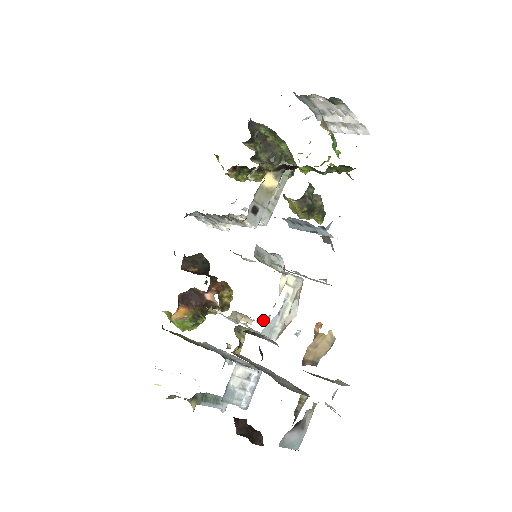
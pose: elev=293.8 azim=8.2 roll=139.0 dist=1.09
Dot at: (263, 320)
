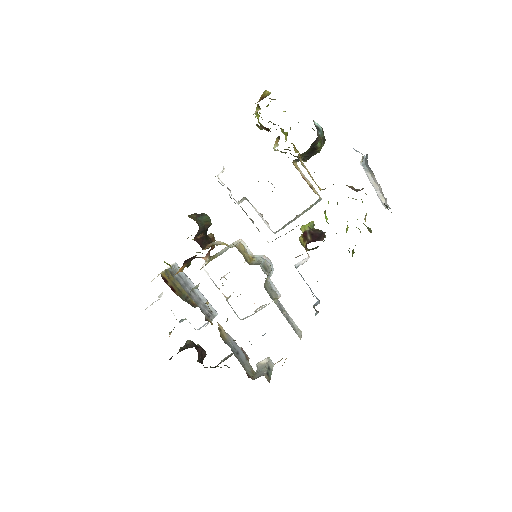
Dot at: occluded
